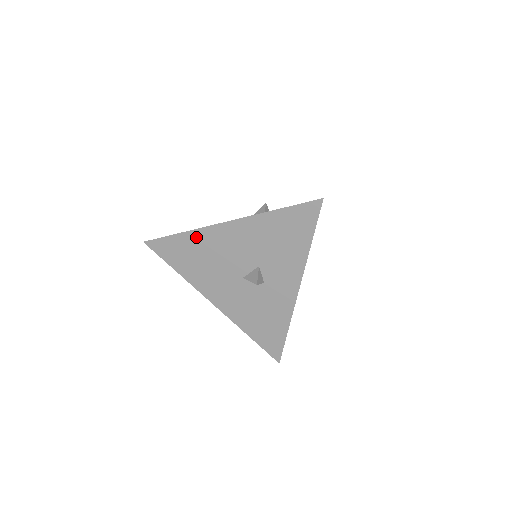
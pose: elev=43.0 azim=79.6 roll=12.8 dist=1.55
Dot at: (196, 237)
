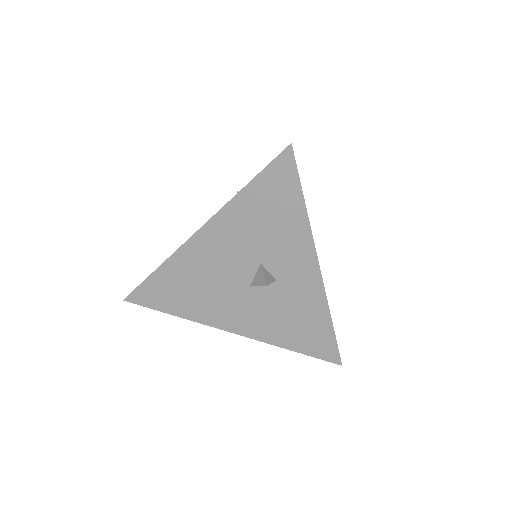
Dot at: (175, 265)
